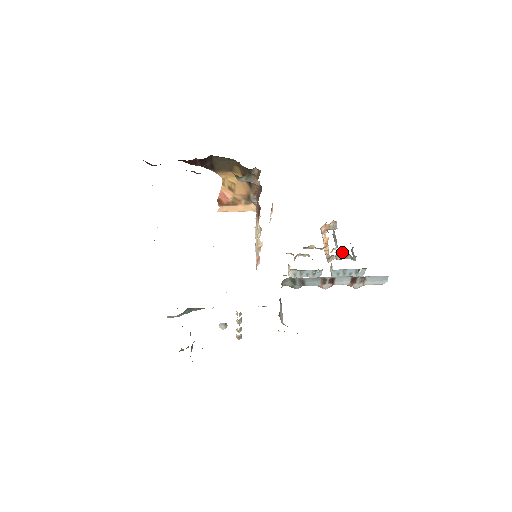
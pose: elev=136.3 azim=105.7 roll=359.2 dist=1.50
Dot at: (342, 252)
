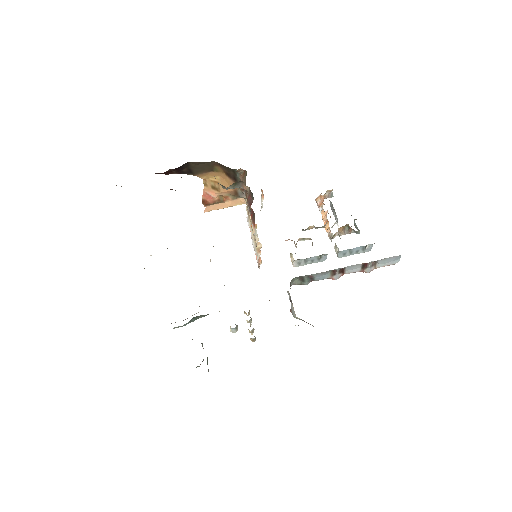
Dot at: (344, 227)
